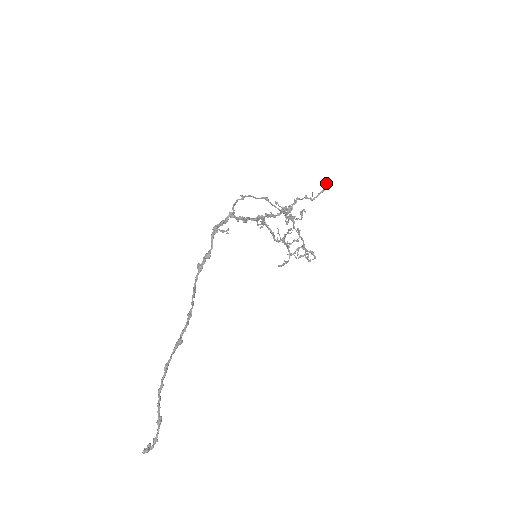
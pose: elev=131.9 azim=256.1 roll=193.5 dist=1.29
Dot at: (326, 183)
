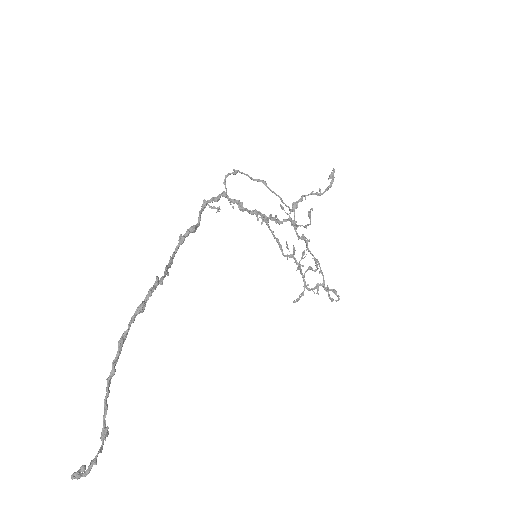
Dot at: (333, 175)
